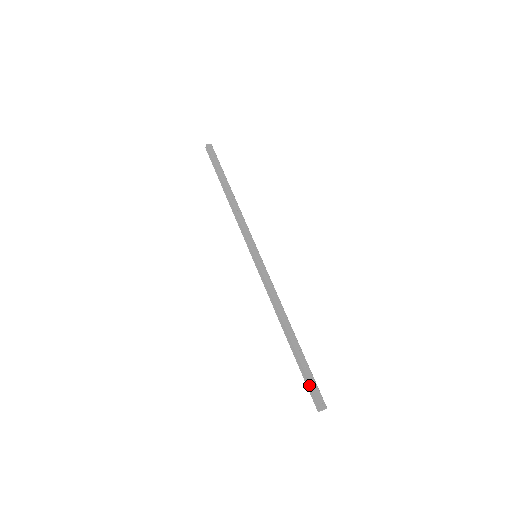
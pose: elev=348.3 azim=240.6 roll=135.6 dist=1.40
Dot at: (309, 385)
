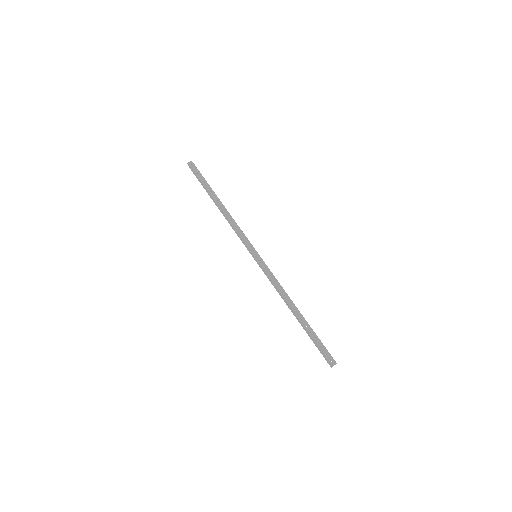
Dot at: (320, 350)
